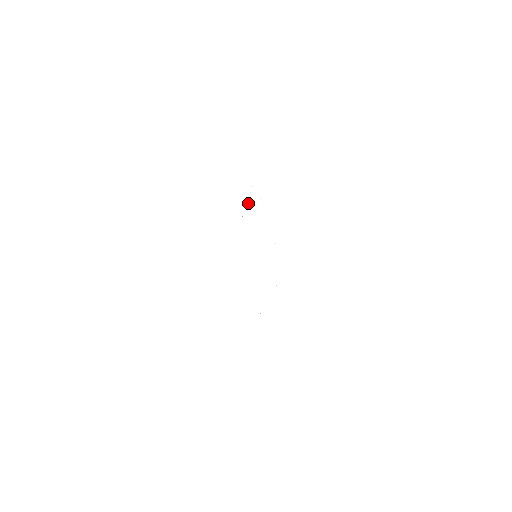
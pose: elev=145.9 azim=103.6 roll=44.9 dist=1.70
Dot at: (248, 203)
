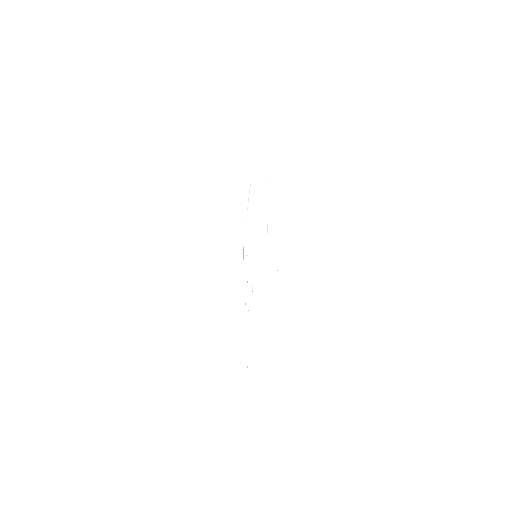
Dot at: (246, 254)
